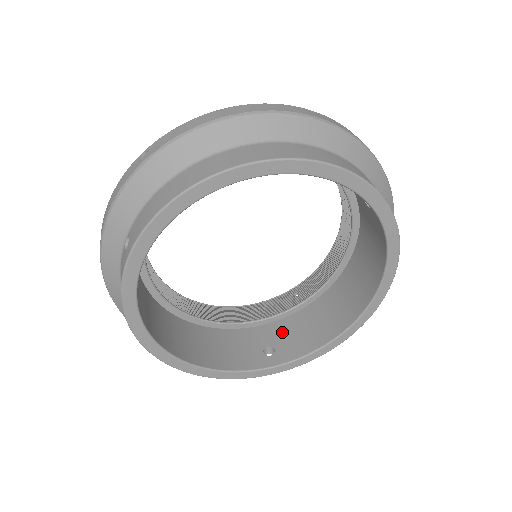
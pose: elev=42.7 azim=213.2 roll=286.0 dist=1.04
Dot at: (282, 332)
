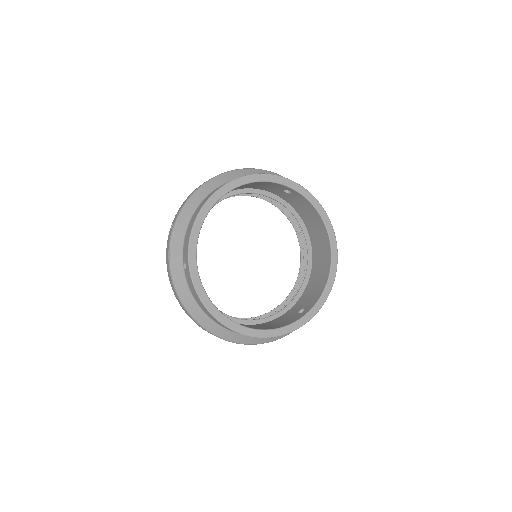
Dot at: (303, 301)
